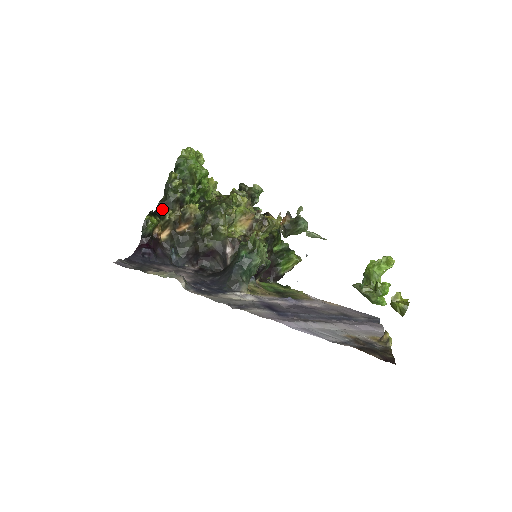
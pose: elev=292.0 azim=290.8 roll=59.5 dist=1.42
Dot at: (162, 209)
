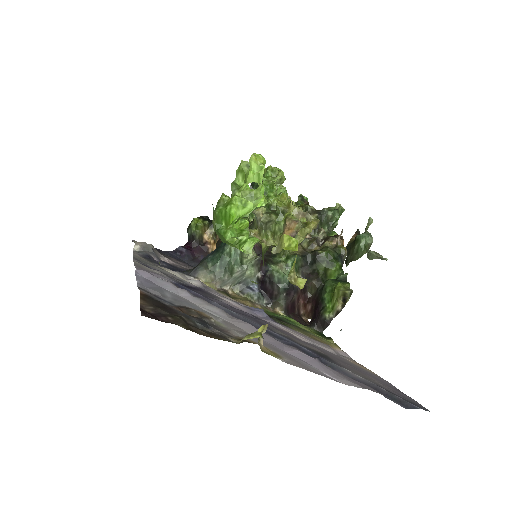
Dot at: occluded
